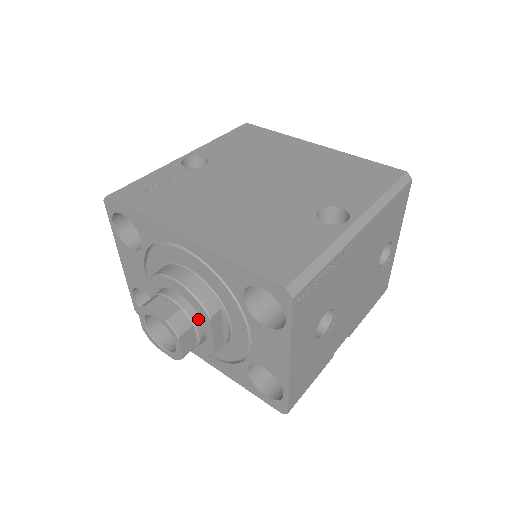
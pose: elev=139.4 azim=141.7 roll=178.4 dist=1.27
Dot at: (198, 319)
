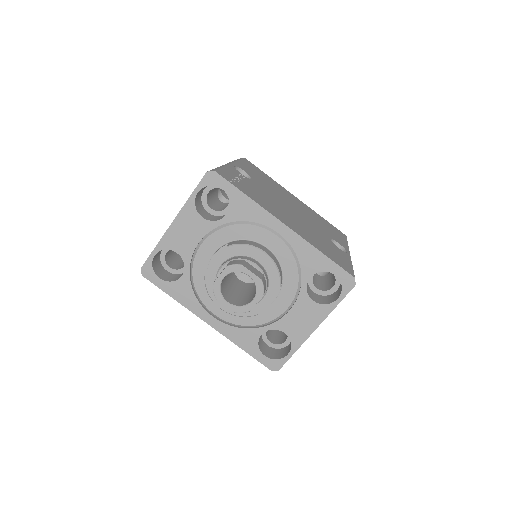
Dot at: (267, 286)
